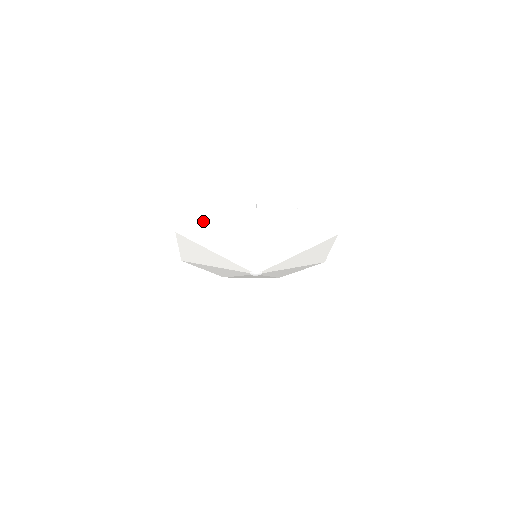
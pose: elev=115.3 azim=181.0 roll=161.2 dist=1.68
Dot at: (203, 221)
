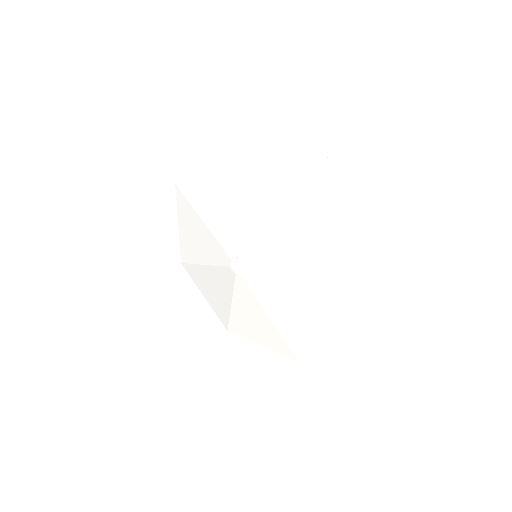
Dot at: (269, 137)
